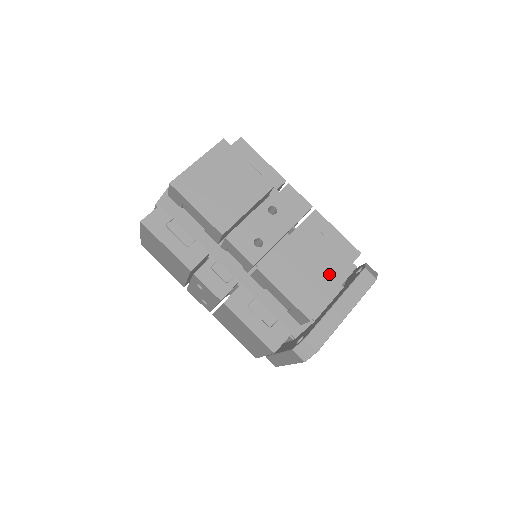
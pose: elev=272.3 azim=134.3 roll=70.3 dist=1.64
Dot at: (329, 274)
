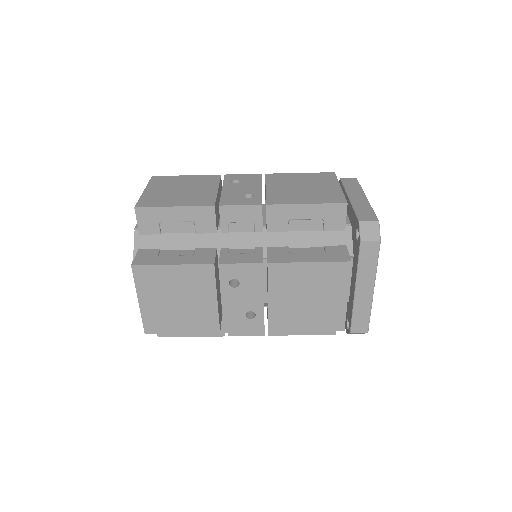
Dot at: (330, 288)
